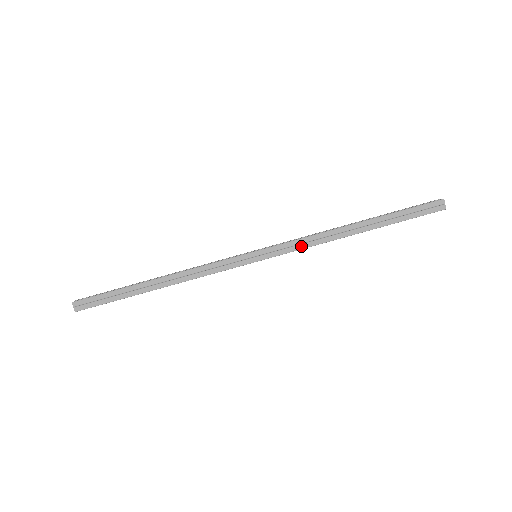
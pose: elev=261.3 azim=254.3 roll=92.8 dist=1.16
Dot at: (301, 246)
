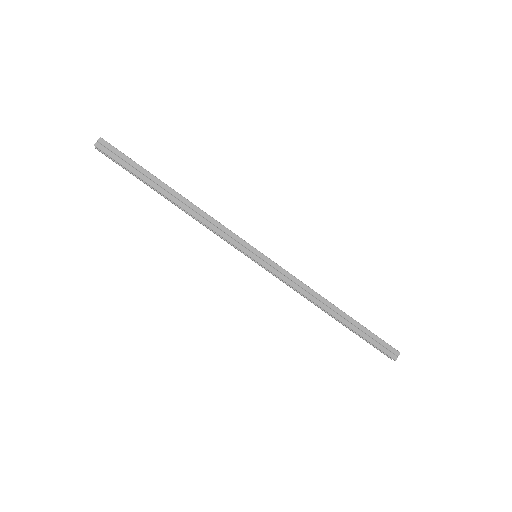
Dot at: (291, 283)
